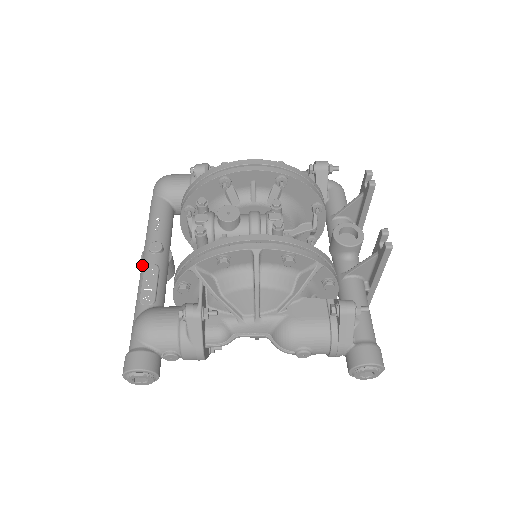
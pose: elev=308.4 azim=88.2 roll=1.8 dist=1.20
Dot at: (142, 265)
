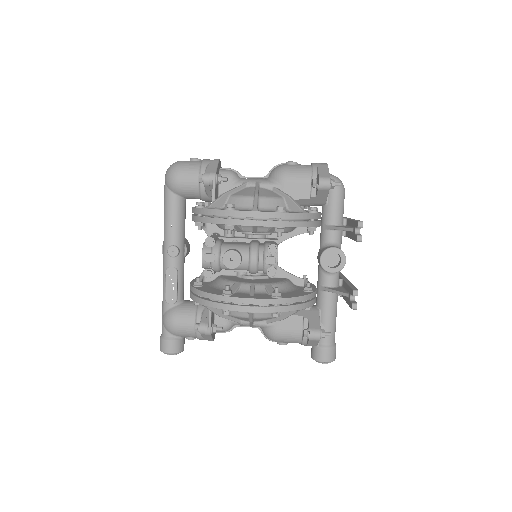
Dot at: (164, 264)
